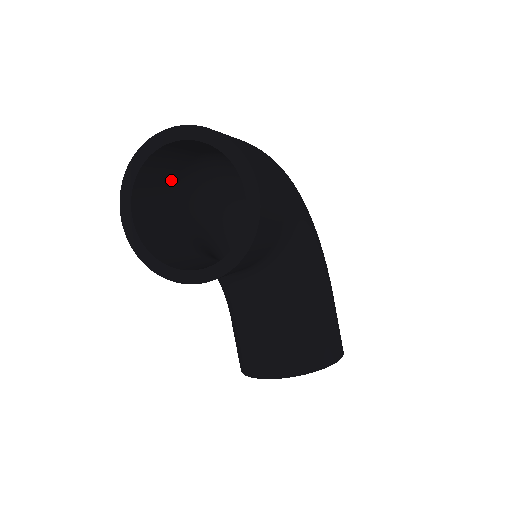
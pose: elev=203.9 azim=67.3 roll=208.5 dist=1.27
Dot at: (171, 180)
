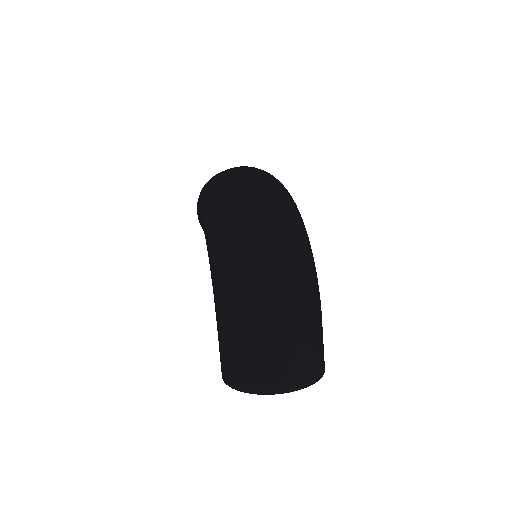
Dot at: occluded
